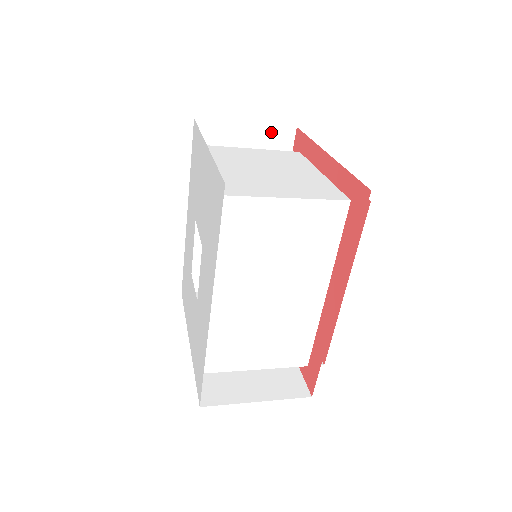
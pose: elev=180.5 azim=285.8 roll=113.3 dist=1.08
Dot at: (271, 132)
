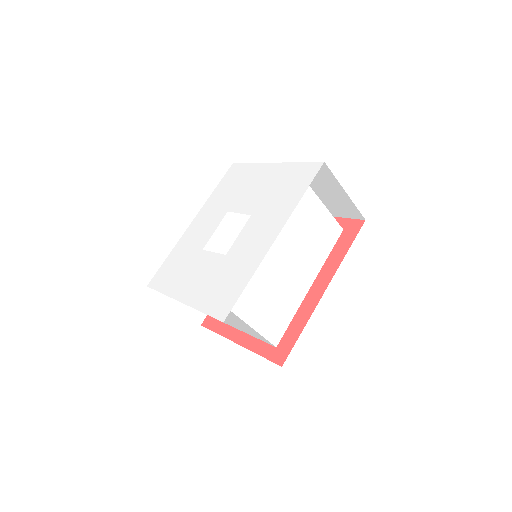
Dot at: occluded
